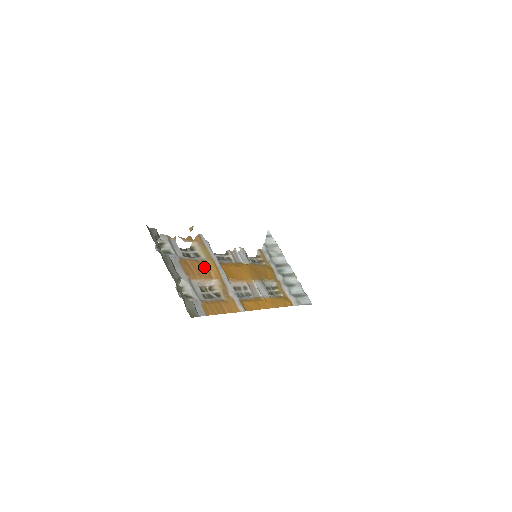
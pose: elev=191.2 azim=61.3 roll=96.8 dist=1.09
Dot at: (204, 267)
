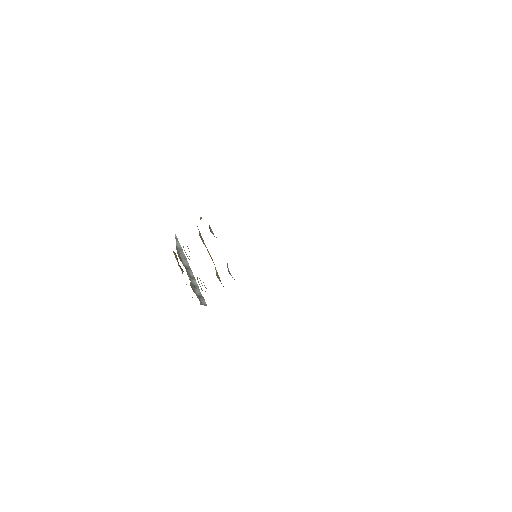
Dot at: occluded
